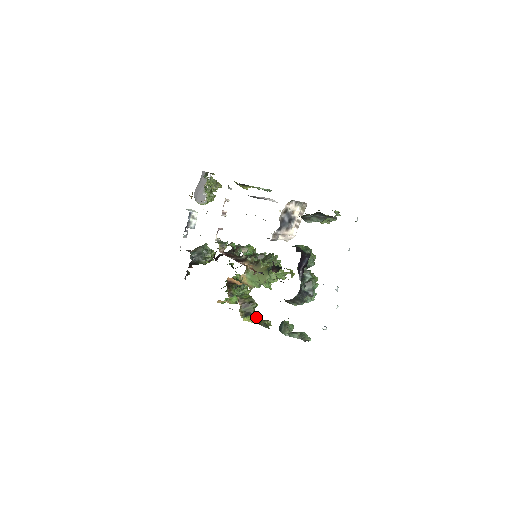
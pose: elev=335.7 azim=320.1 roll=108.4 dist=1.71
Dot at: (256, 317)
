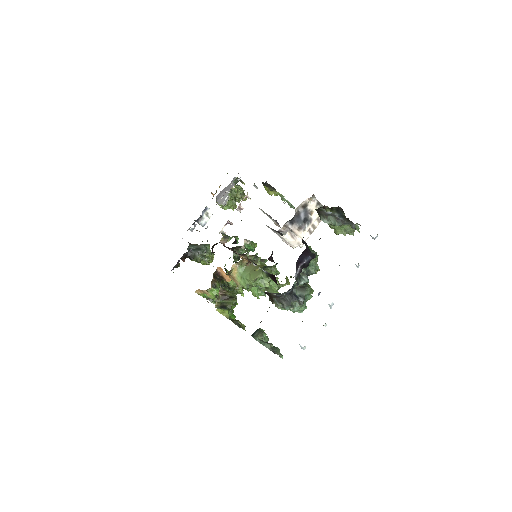
Dot at: (231, 315)
